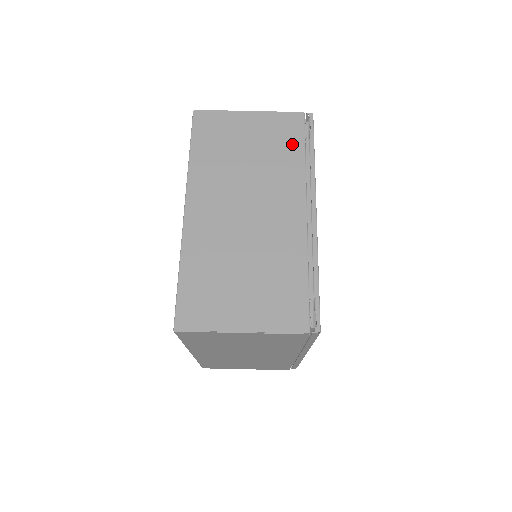
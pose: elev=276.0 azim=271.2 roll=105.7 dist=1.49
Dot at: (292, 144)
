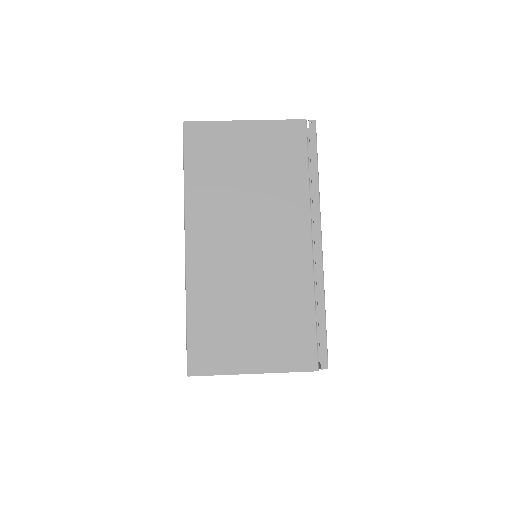
Dot at: occluded
